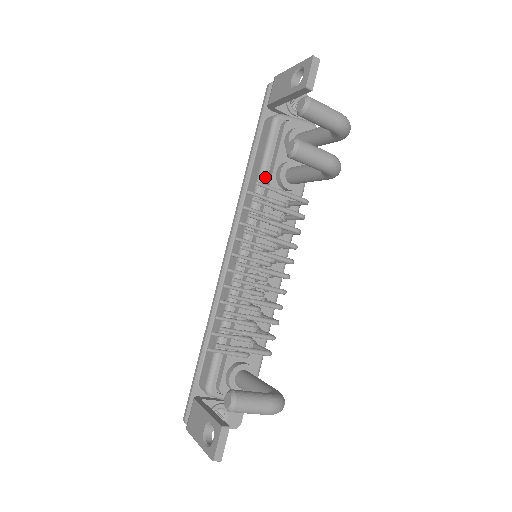
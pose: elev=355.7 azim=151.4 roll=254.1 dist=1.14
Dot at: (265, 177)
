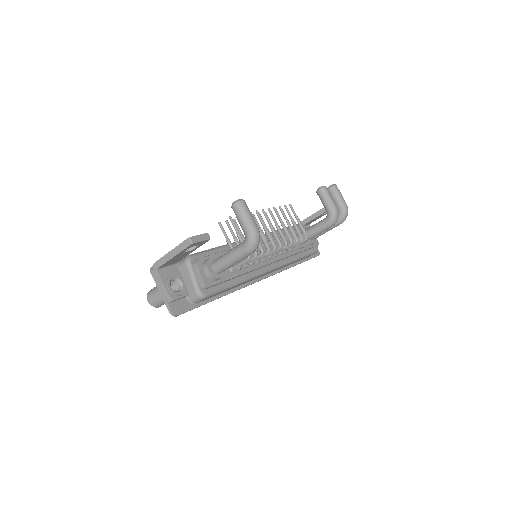
Dot at: occluded
